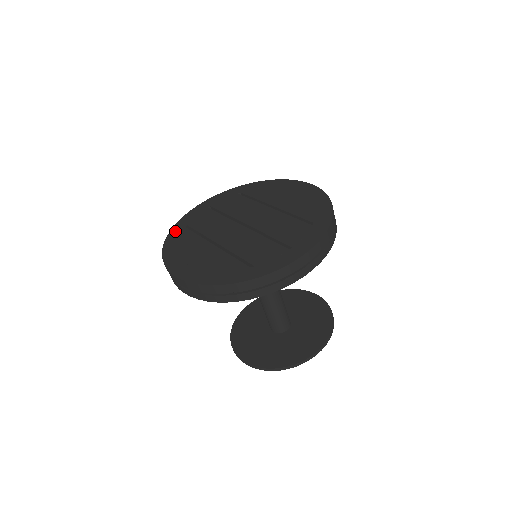
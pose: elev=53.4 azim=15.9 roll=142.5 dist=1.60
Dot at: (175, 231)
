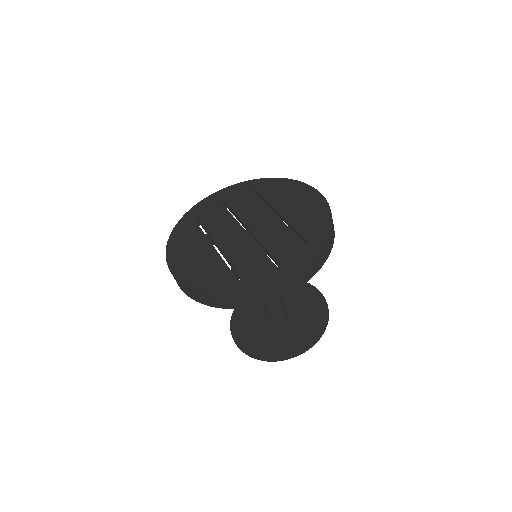
Dot at: (184, 221)
